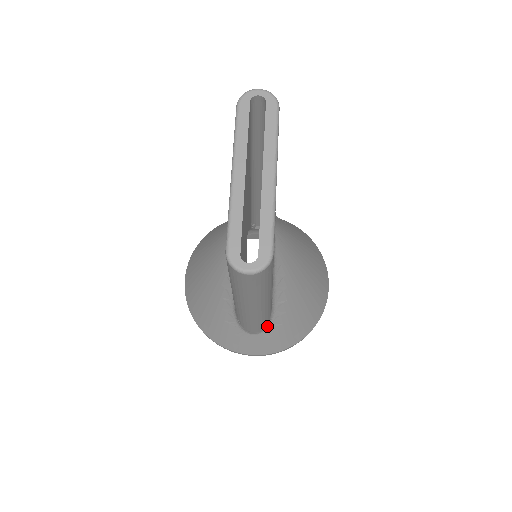
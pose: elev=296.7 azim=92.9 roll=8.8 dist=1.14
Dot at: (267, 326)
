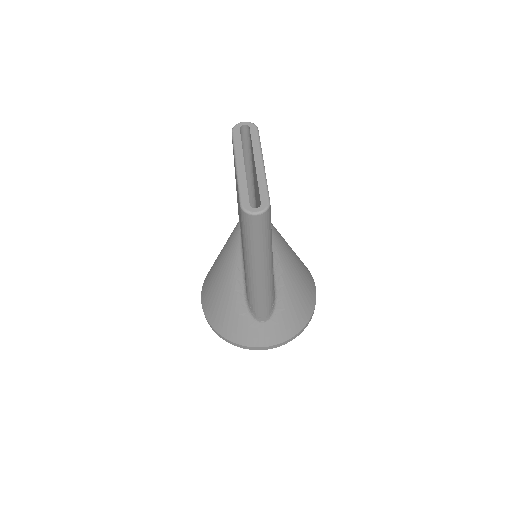
Dot at: (273, 311)
